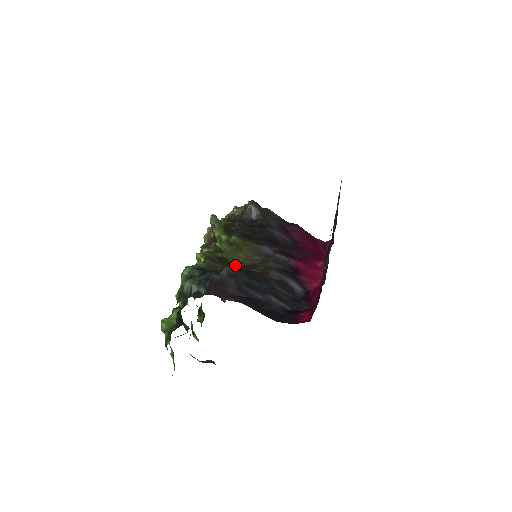
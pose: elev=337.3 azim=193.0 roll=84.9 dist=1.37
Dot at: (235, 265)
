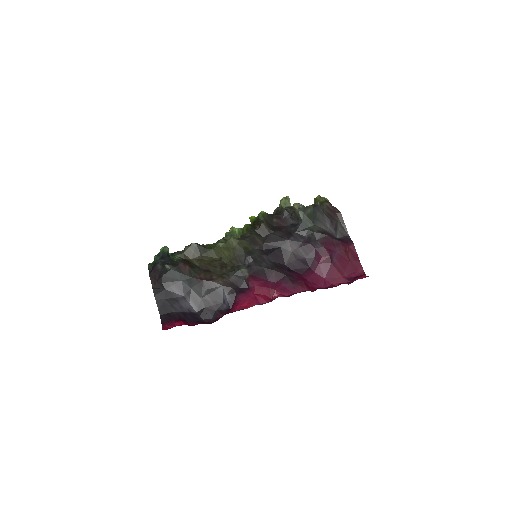
Dot at: (184, 264)
